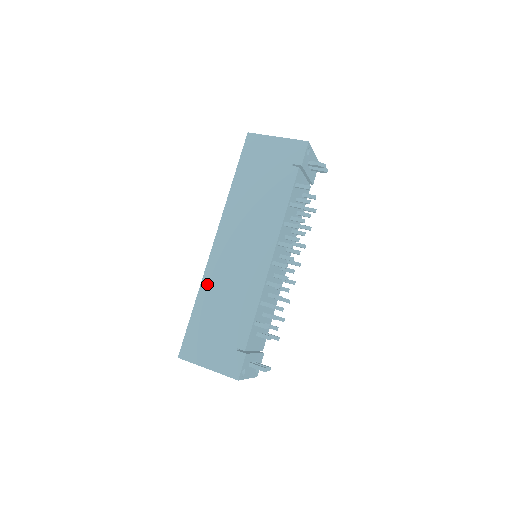
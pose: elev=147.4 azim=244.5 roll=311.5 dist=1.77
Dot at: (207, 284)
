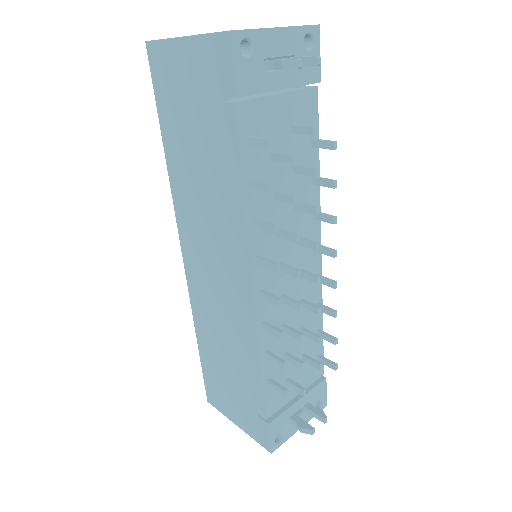
Dot at: (198, 317)
